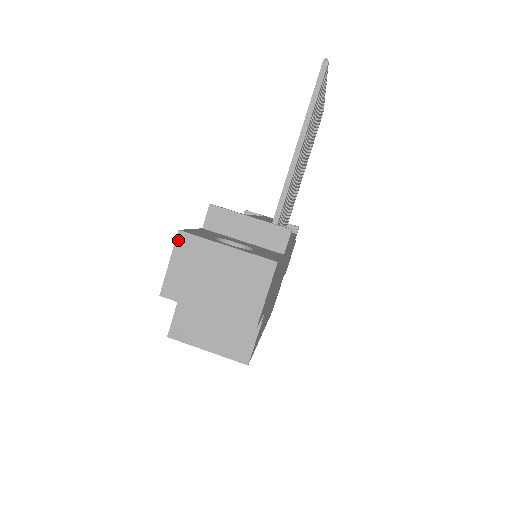
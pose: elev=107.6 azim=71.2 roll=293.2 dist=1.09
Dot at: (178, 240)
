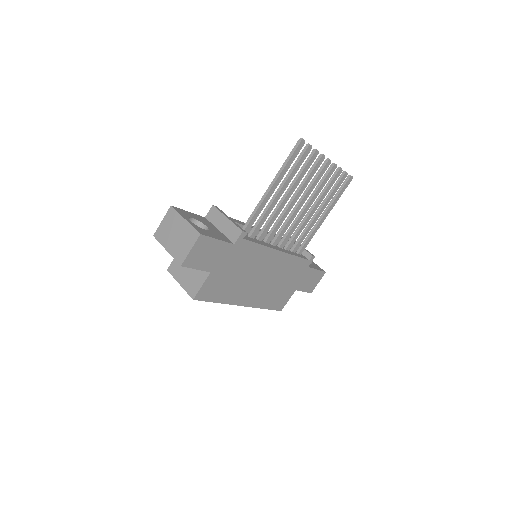
Dot at: (169, 210)
